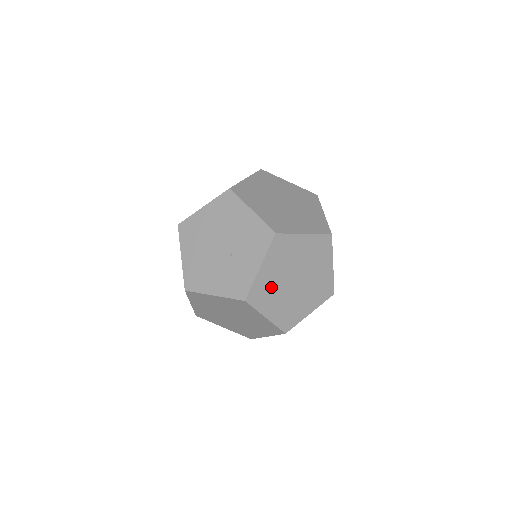
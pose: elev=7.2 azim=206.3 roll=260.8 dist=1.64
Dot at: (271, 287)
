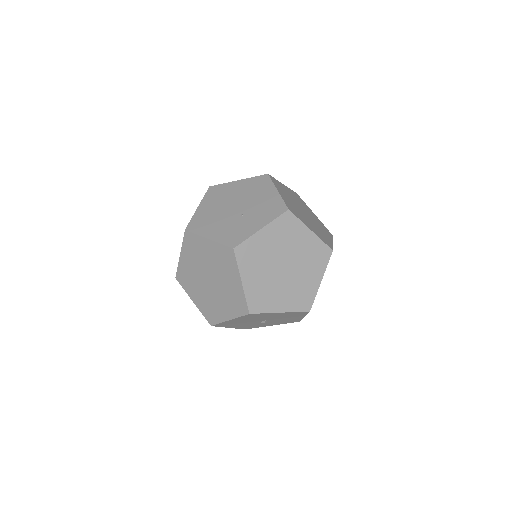
Dot at: (261, 255)
